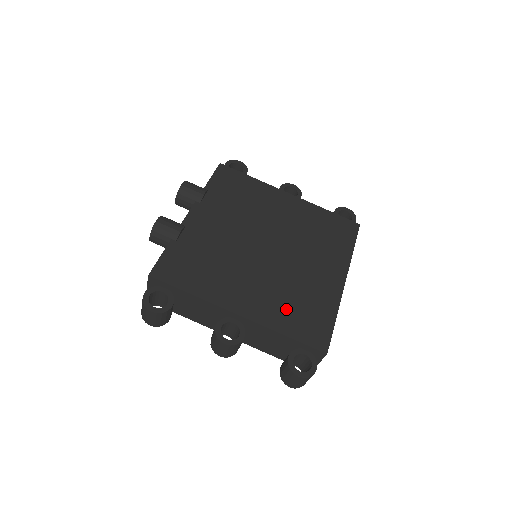
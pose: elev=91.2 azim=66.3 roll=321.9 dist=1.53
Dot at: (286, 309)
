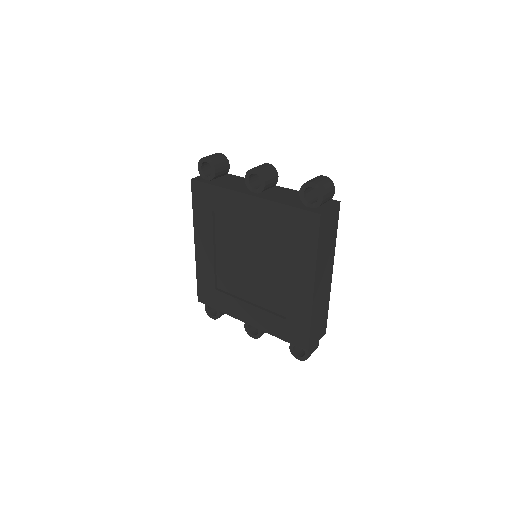
Dot at: occluded
